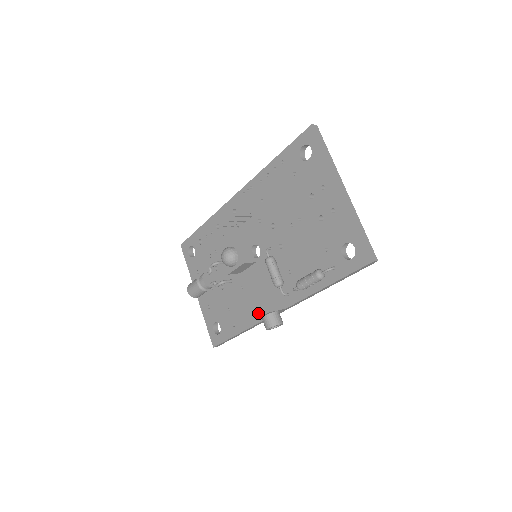
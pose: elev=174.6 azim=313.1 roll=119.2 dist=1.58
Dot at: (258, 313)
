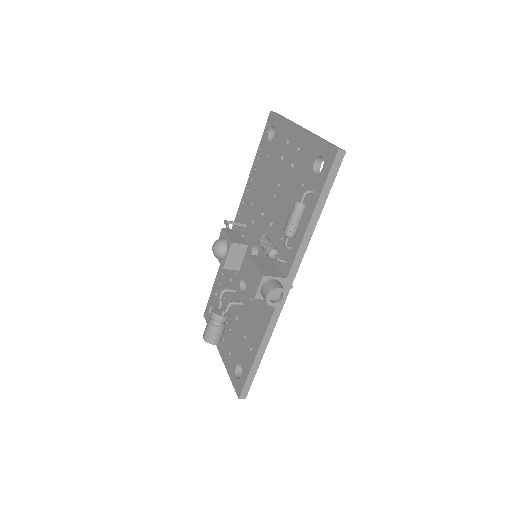
Dot at: (255, 288)
